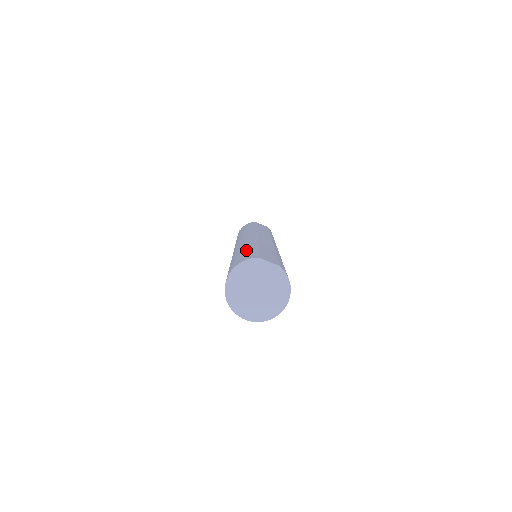
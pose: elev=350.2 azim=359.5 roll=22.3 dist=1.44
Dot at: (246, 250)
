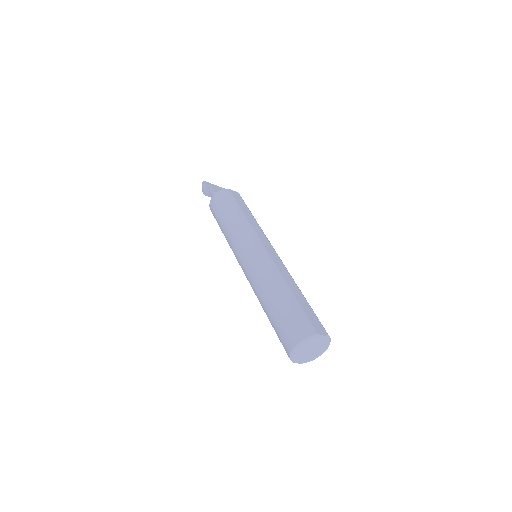
Dot at: (291, 305)
